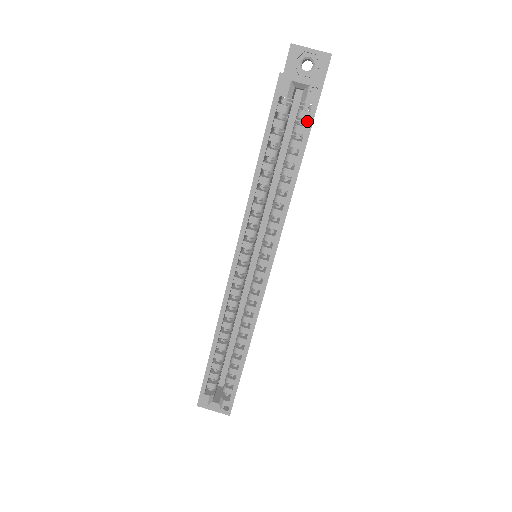
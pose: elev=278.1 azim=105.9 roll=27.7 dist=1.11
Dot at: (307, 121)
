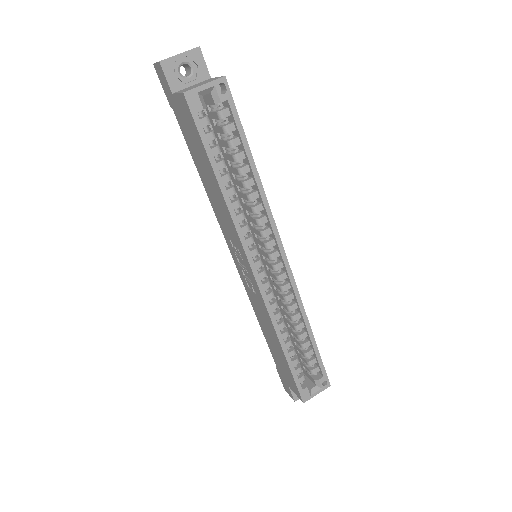
Dot at: (233, 117)
